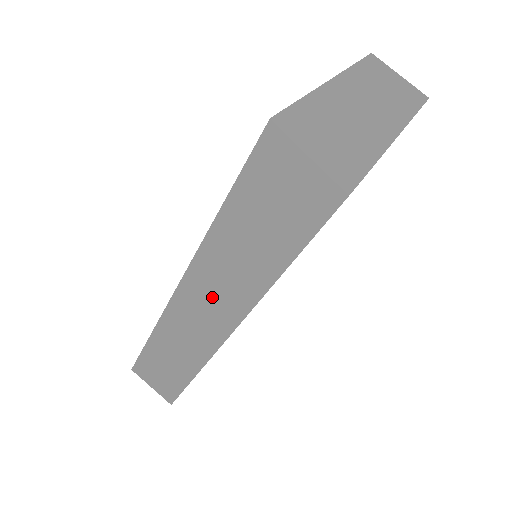
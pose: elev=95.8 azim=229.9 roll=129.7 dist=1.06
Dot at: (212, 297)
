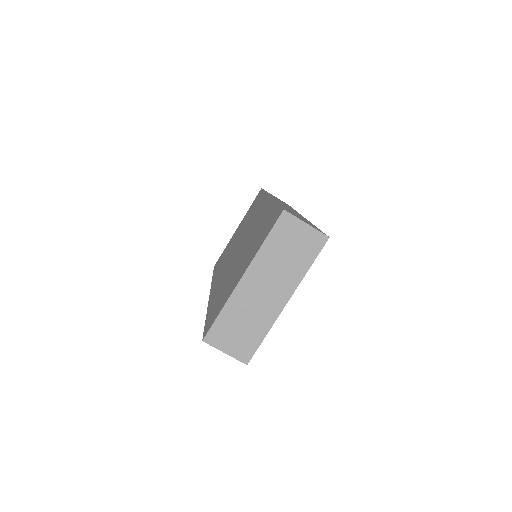
Dot at: occluded
